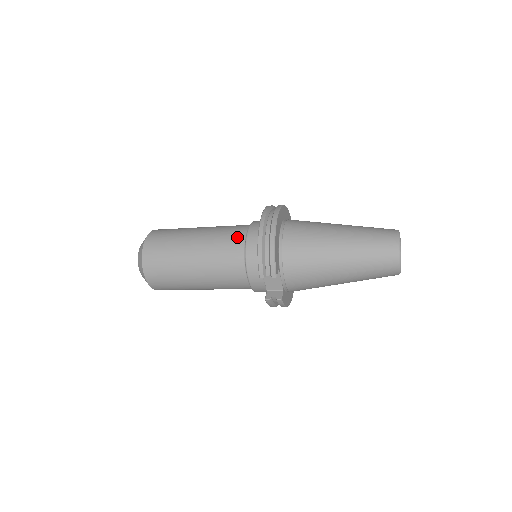
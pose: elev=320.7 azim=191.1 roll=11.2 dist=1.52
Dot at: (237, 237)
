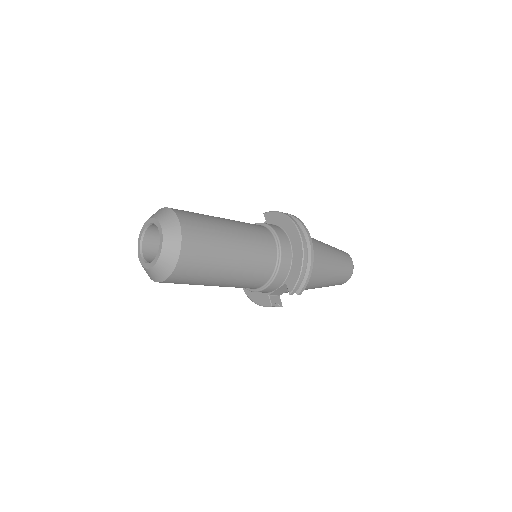
Dot at: (271, 248)
